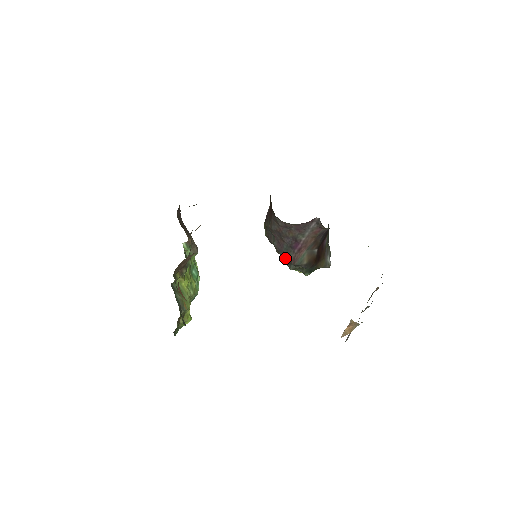
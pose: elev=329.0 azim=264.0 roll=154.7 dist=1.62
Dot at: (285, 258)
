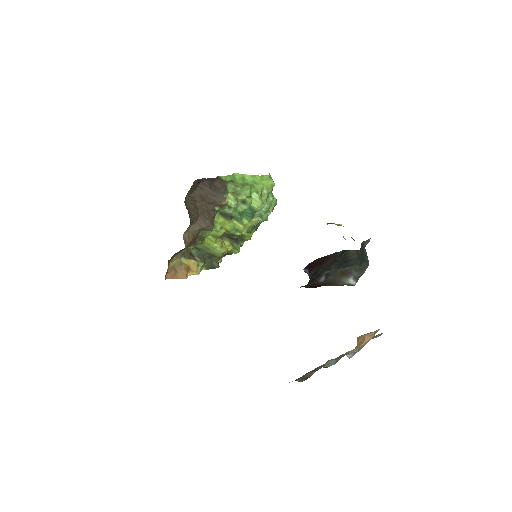
Dot at: occluded
